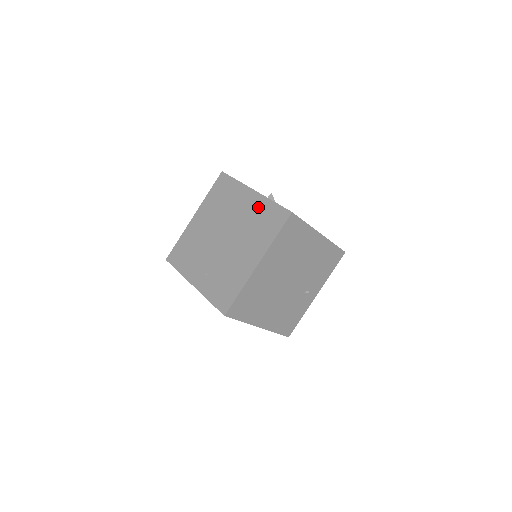
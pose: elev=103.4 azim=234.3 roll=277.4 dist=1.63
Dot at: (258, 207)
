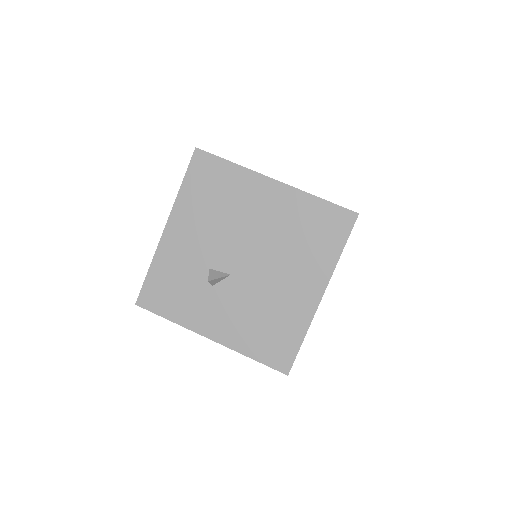
Dot at: occluded
